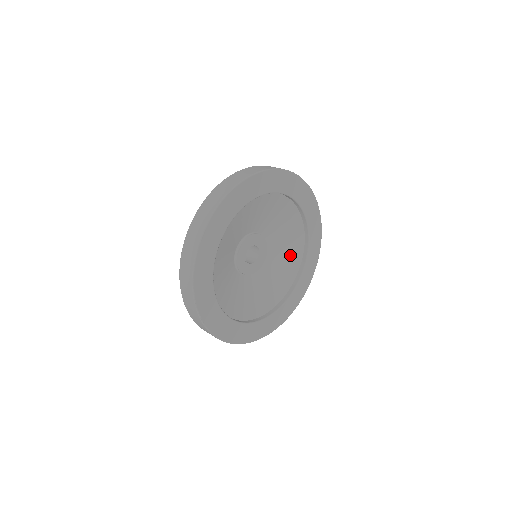
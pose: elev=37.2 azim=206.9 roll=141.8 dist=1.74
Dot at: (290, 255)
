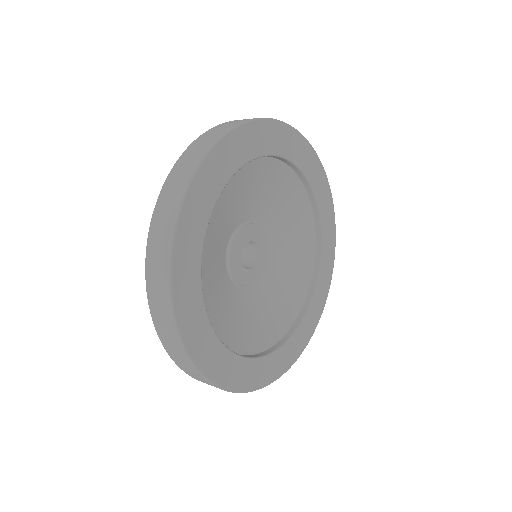
Dot at: (299, 241)
